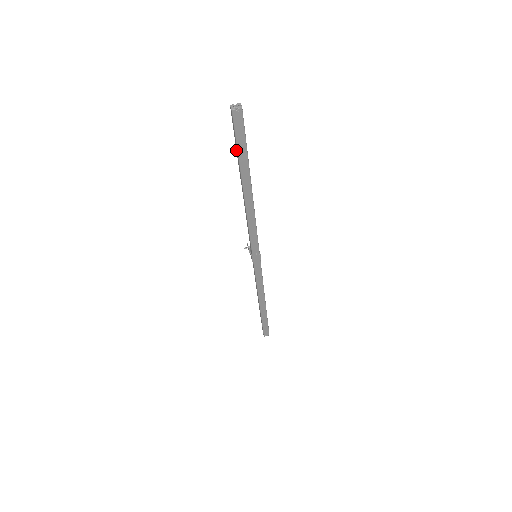
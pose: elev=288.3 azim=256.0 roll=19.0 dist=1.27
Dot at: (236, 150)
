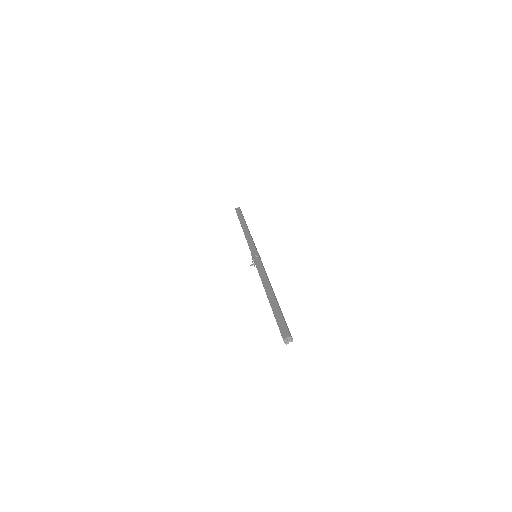
Dot at: occluded
